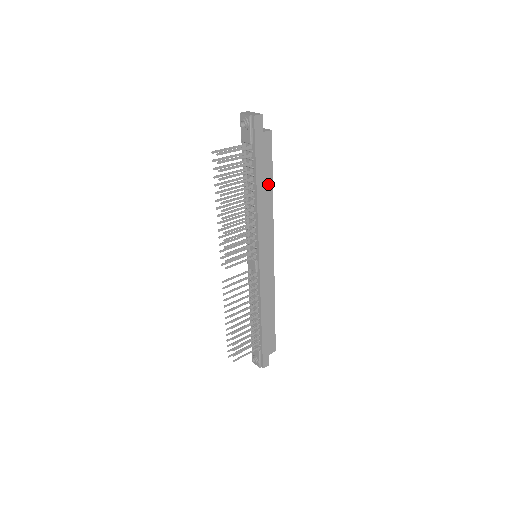
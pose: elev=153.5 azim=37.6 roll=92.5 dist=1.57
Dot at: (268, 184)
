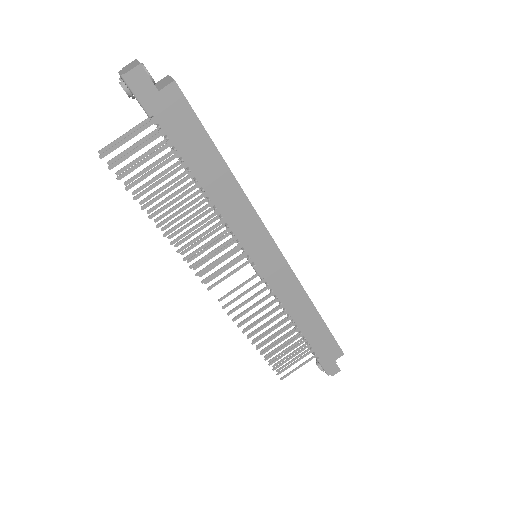
Dot at: (215, 163)
